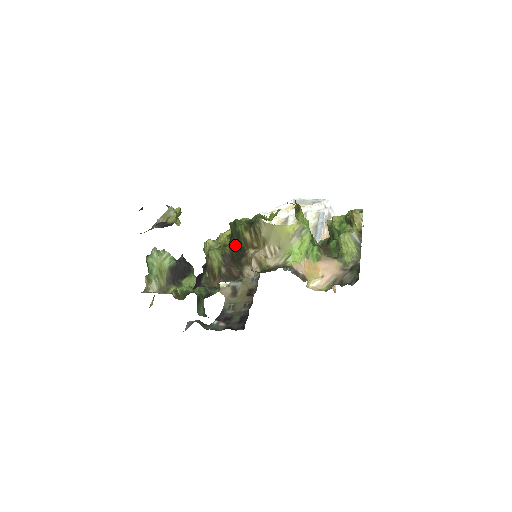
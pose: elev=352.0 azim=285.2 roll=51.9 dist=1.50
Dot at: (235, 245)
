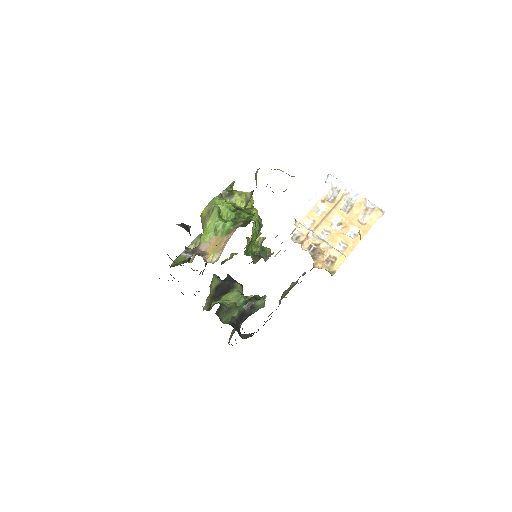
Dot at: occluded
